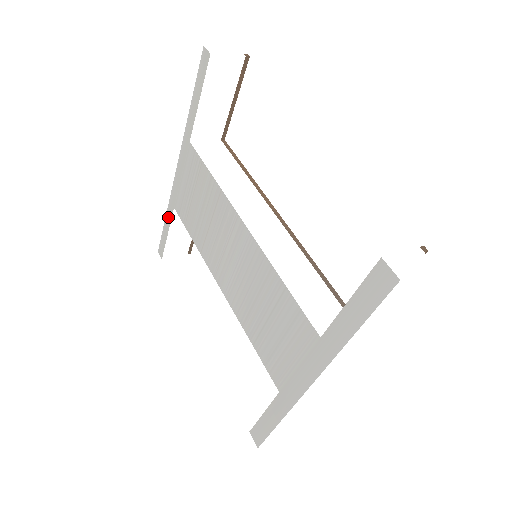
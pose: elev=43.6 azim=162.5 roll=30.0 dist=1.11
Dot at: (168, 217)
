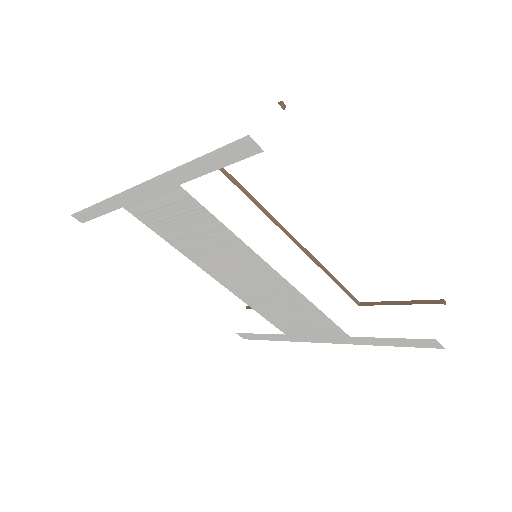
Dot at: (105, 207)
